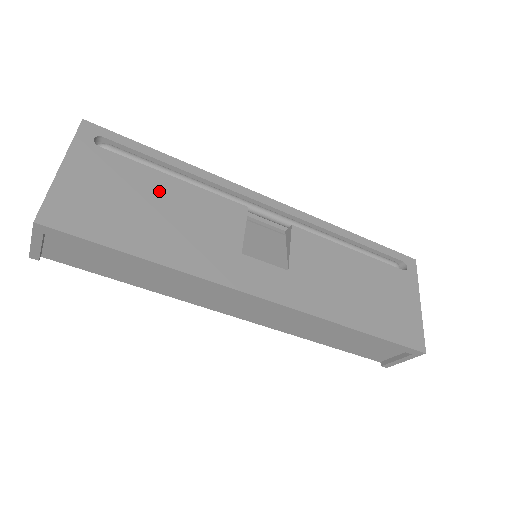
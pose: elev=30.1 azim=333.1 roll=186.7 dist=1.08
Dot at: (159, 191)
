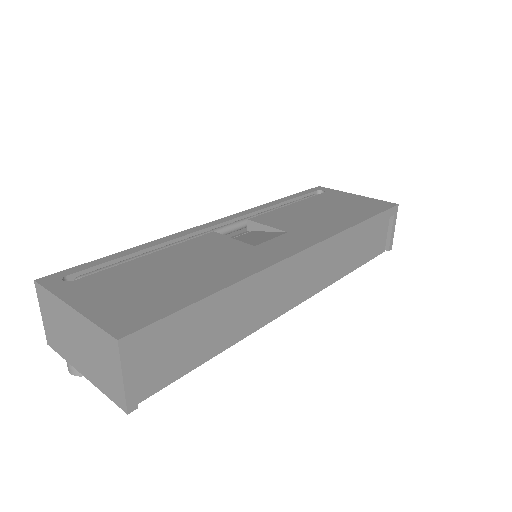
Dot at: (156, 265)
